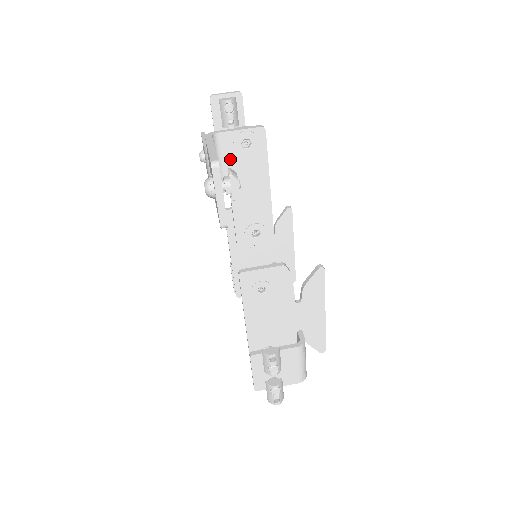
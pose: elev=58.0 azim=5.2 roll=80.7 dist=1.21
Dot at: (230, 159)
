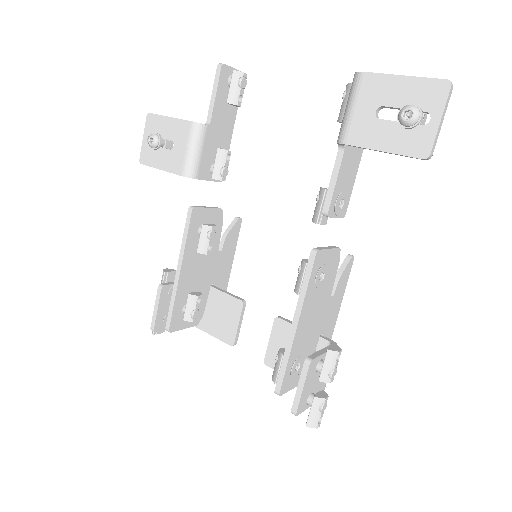
Dot at: occluded
